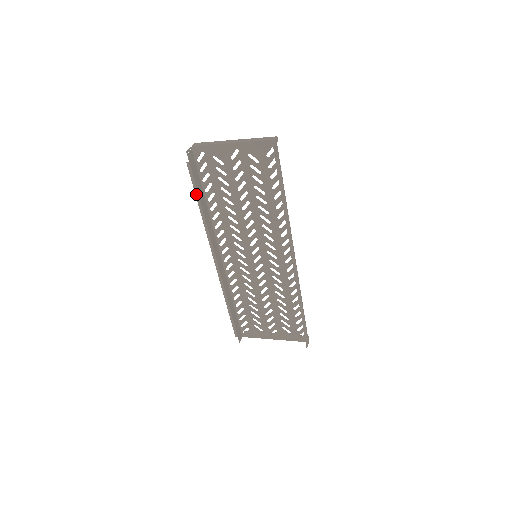
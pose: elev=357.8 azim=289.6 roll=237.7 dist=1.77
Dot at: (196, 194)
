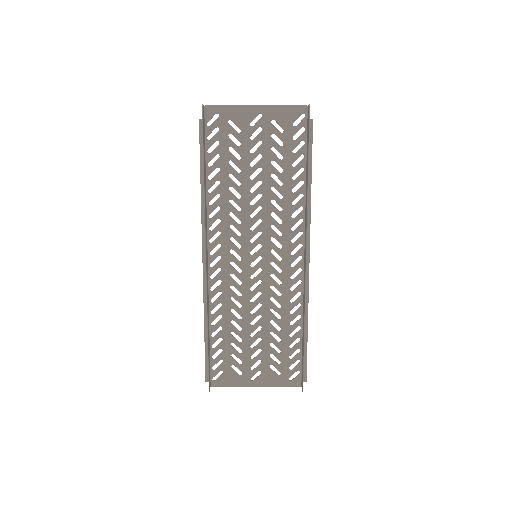
Dot at: (201, 161)
